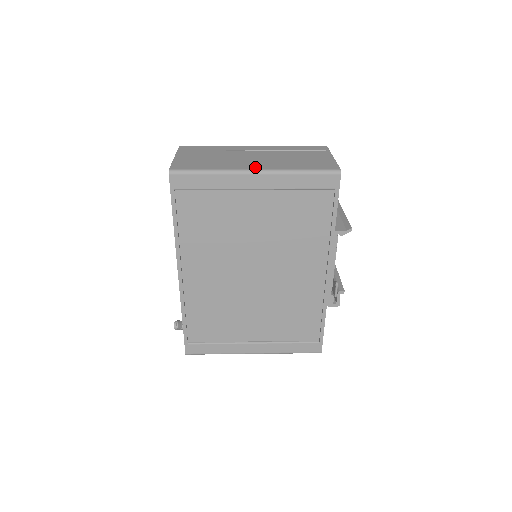
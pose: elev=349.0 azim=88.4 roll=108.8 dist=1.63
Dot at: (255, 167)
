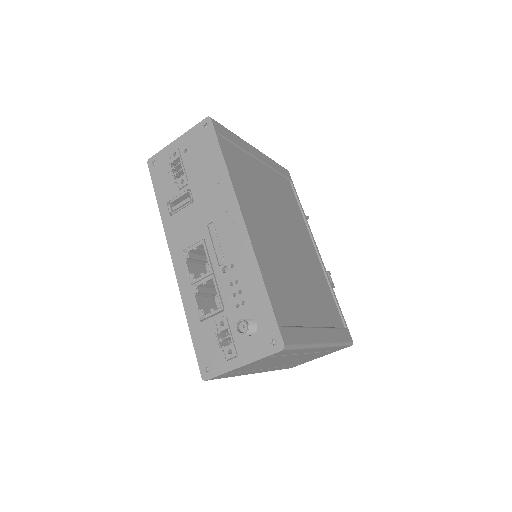
Dot at: occluded
